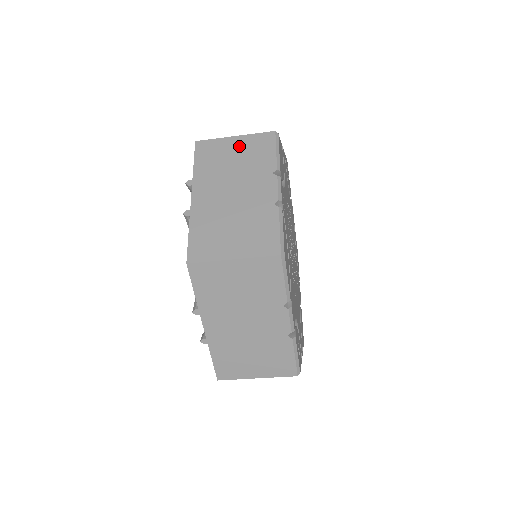
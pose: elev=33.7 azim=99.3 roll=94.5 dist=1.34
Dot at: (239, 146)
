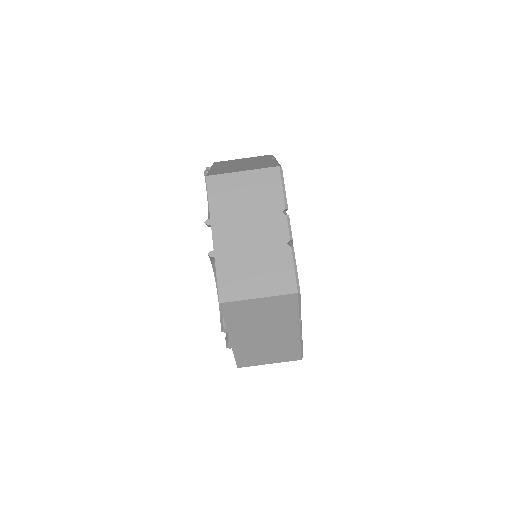
Dot at: occluded
